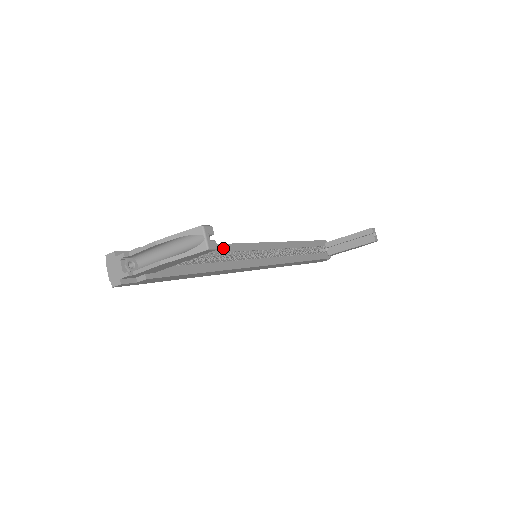
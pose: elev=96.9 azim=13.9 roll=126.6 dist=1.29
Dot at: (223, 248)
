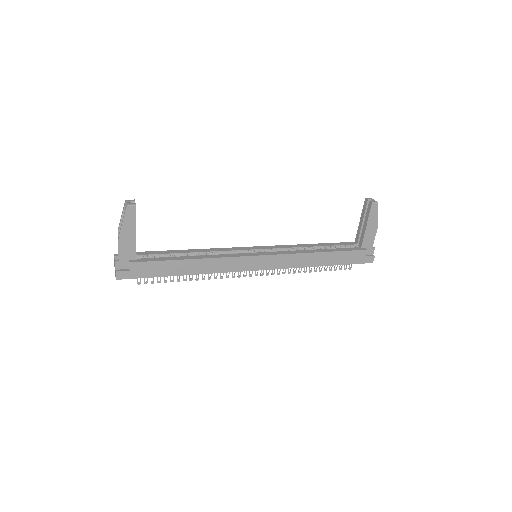
Dot at: (210, 250)
